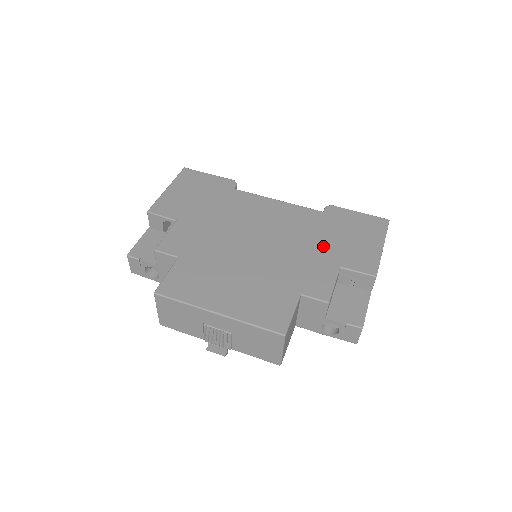
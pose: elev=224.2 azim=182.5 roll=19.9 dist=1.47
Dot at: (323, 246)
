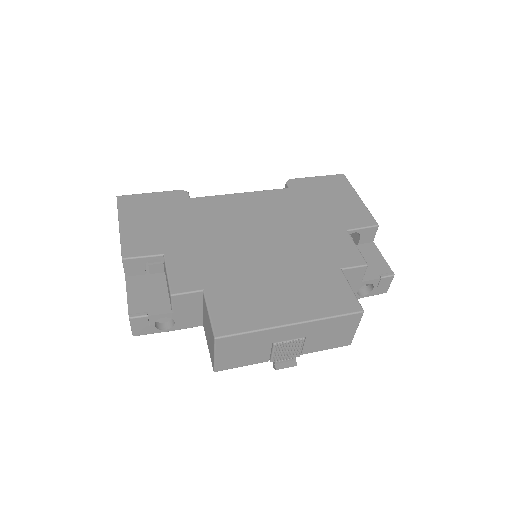
Dot at: (318, 218)
